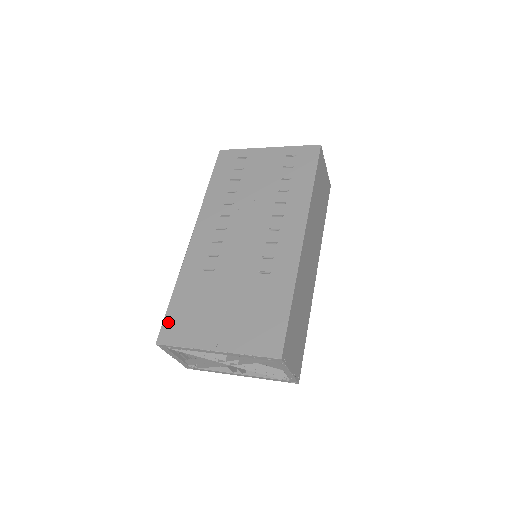
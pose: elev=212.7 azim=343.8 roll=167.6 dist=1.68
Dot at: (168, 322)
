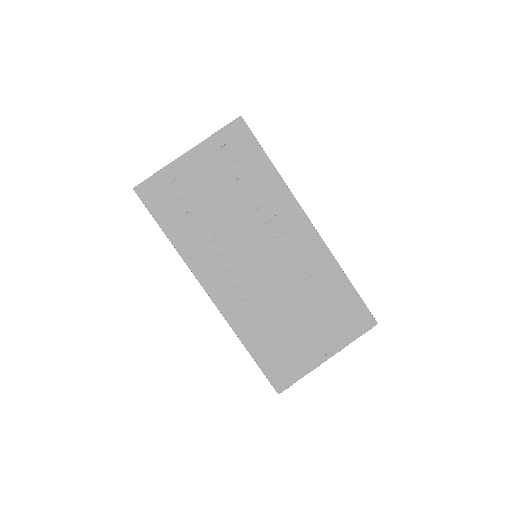
Dot at: (270, 374)
